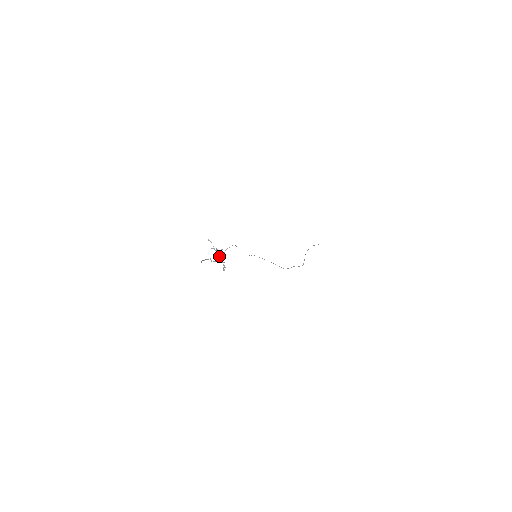
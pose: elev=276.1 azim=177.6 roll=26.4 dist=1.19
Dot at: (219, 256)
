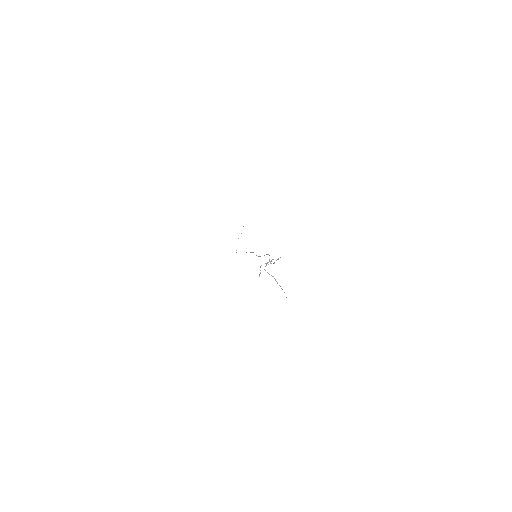
Dot at: occluded
